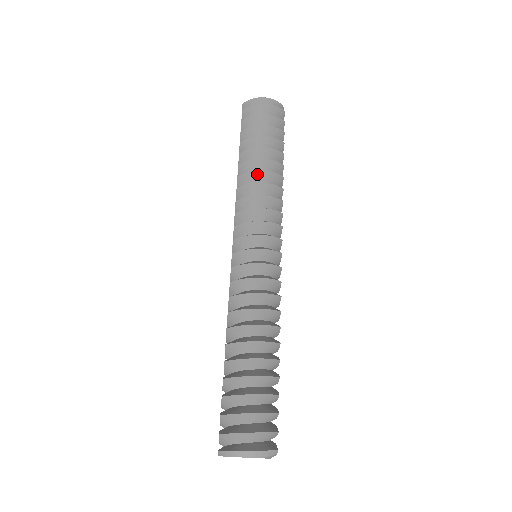
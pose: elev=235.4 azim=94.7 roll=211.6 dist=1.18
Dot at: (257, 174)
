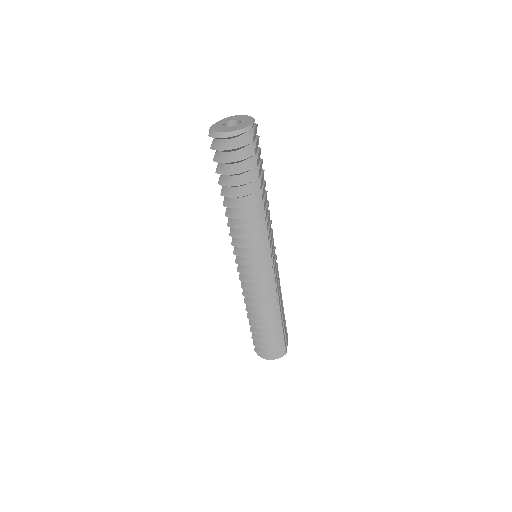
Dot at: occluded
